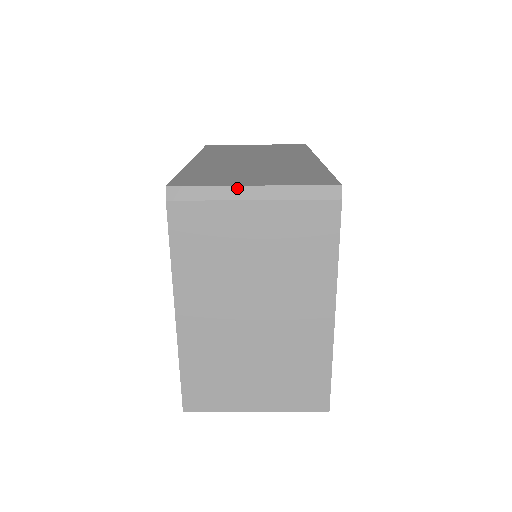
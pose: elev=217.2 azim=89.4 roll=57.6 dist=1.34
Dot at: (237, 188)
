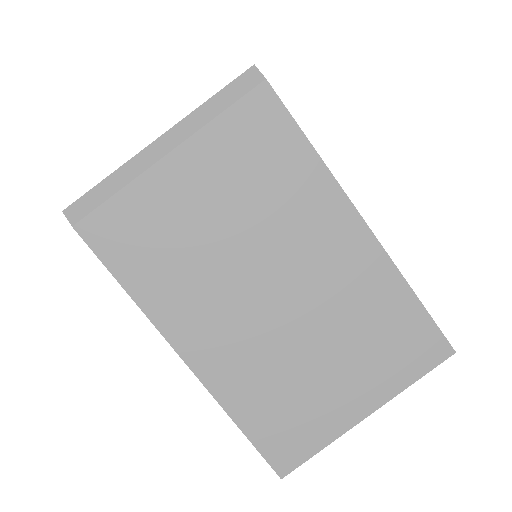
Dot at: (141, 155)
